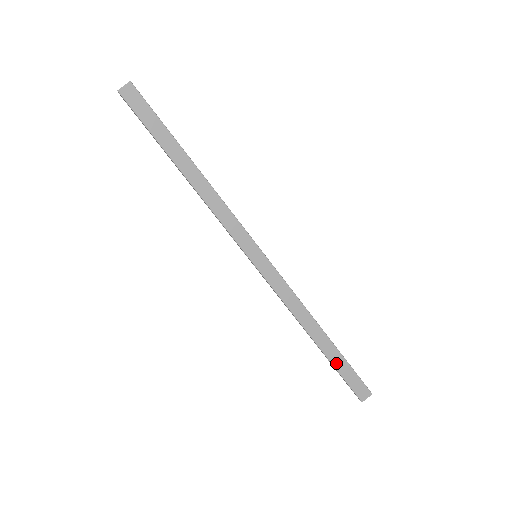
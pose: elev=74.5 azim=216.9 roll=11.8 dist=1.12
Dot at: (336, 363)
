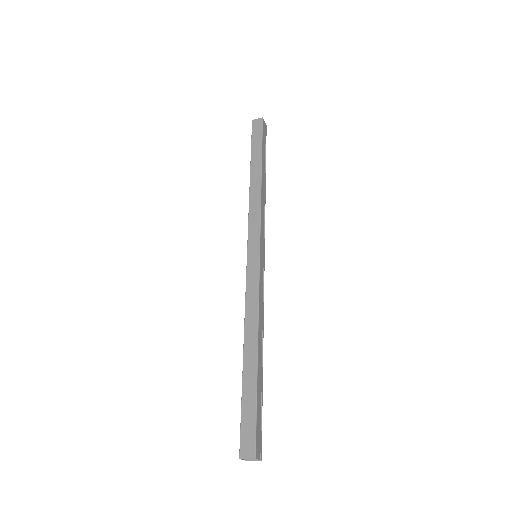
Dot at: (246, 390)
